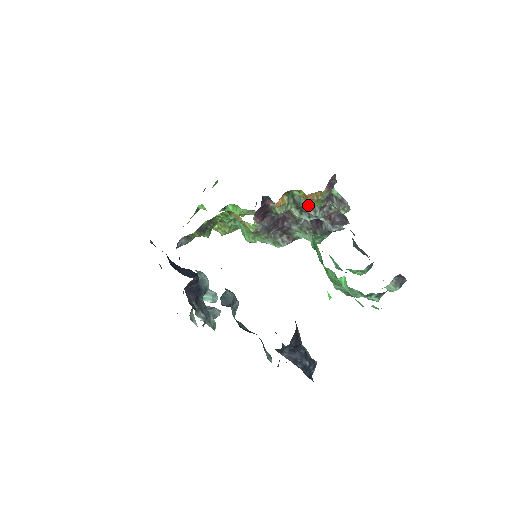
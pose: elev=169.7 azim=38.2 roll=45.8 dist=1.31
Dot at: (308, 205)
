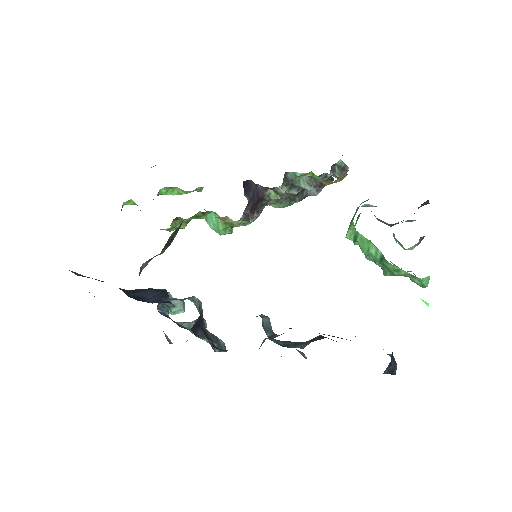
Dot at: (304, 180)
